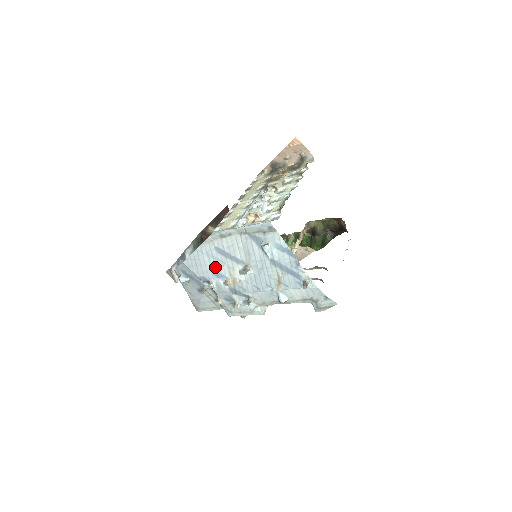
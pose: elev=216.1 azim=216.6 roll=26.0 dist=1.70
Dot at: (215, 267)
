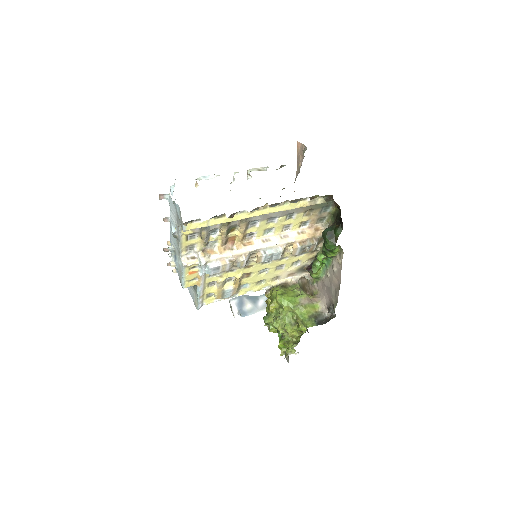
Dot at: occluded
